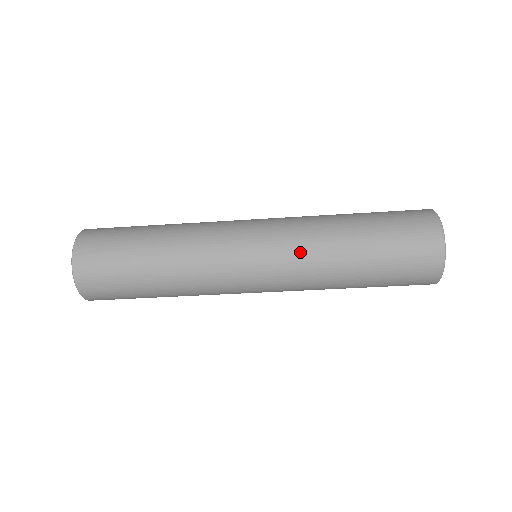
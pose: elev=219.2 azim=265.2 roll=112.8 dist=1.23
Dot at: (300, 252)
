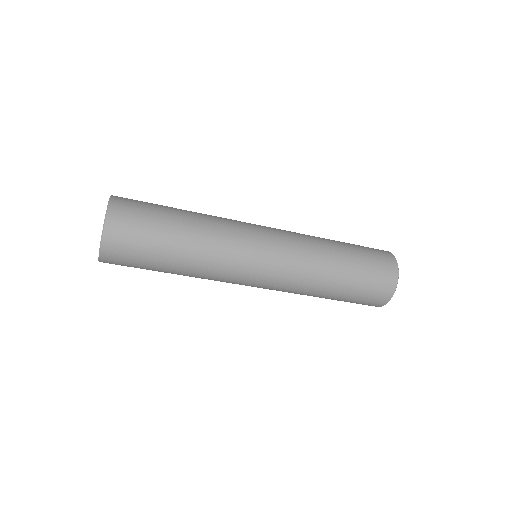
Dot at: (302, 248)
